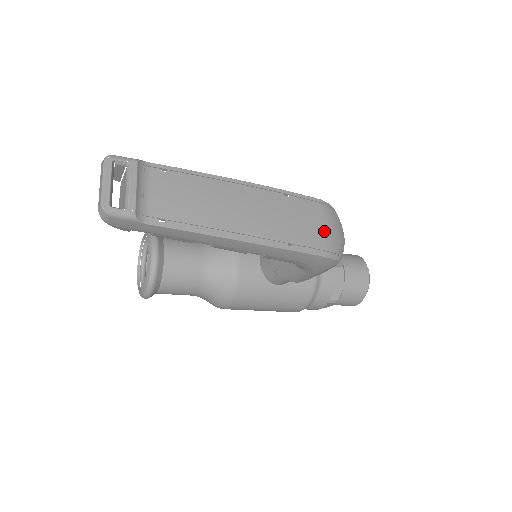
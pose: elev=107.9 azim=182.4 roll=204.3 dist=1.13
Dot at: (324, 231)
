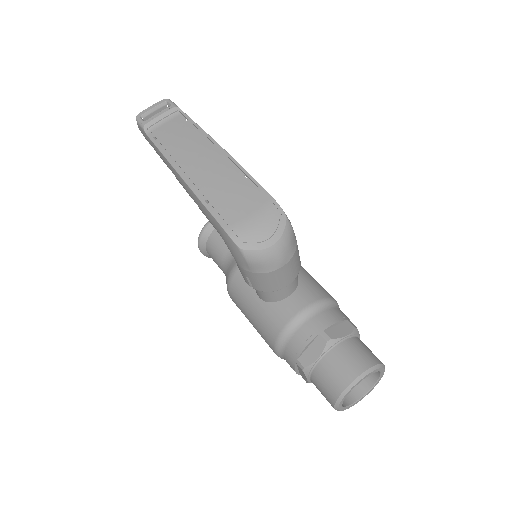
Dot at: (246, 216)
